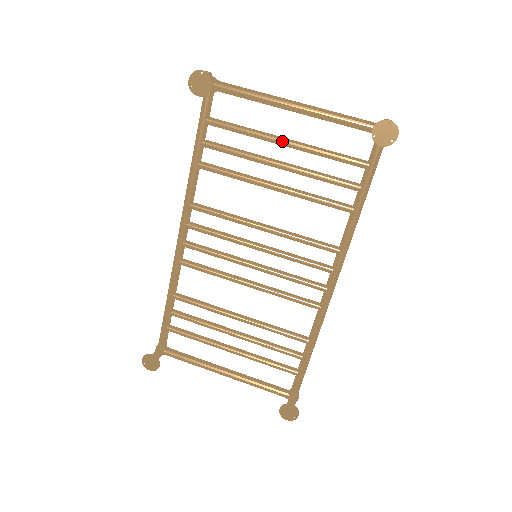
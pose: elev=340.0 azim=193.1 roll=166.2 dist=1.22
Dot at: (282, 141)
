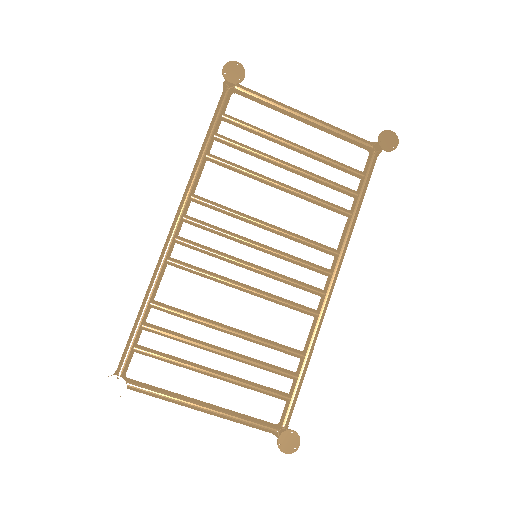
Dot at: (293, 144)
